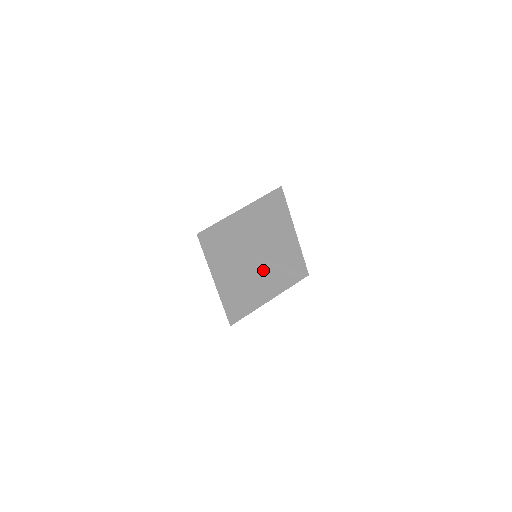
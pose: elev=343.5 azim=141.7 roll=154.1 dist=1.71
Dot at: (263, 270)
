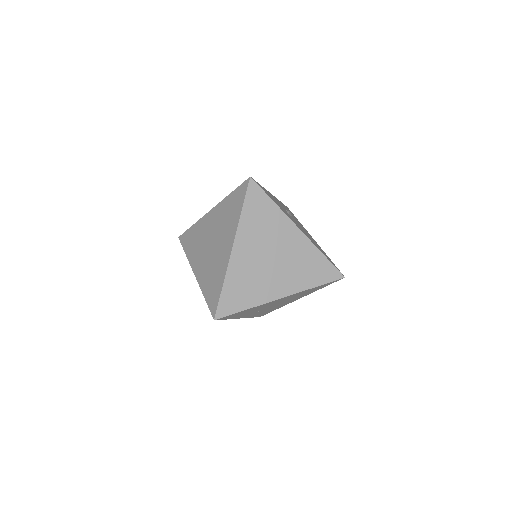
Dot at: (294, 296)
